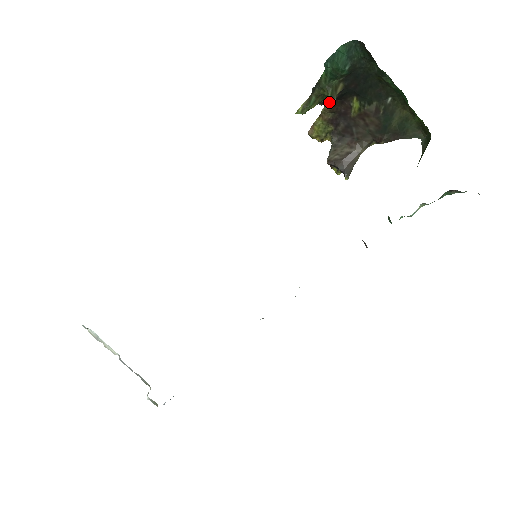
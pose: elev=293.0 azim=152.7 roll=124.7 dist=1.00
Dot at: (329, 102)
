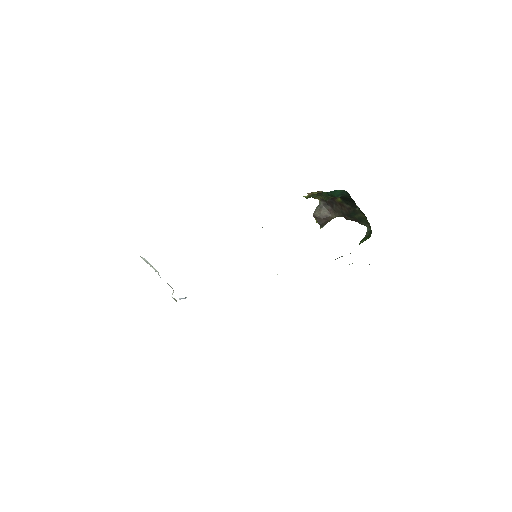
Dot at: occluded
